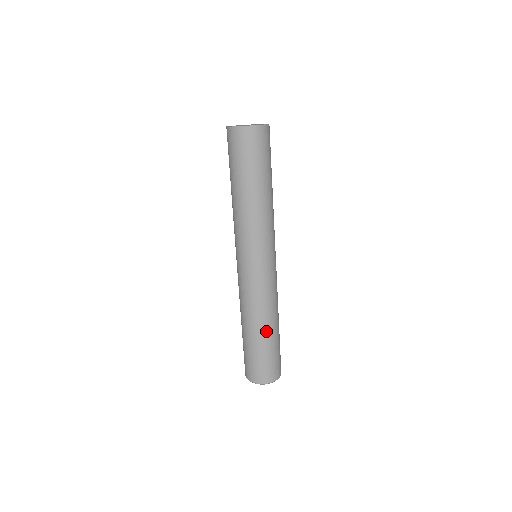
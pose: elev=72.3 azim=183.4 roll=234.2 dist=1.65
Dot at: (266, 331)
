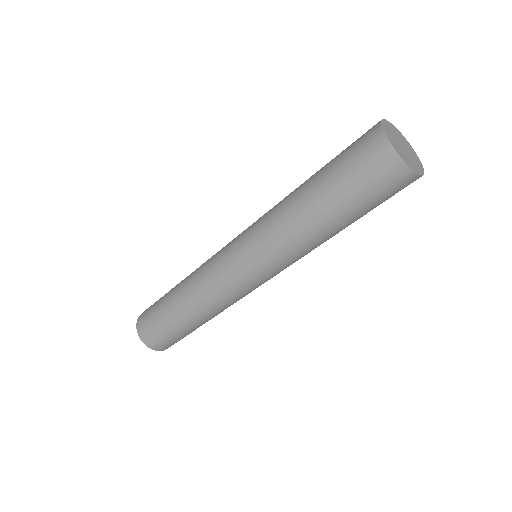
Dot at: (183, 312)
